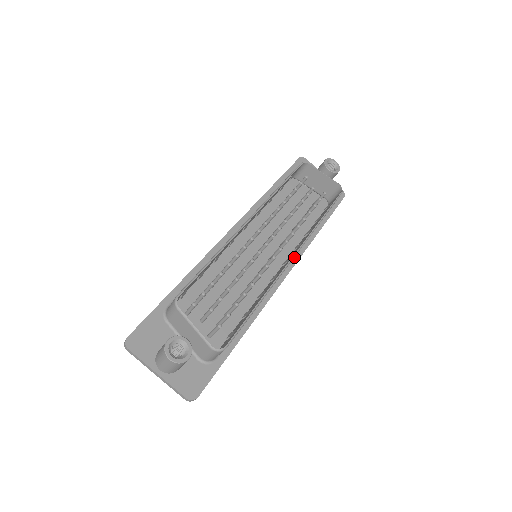
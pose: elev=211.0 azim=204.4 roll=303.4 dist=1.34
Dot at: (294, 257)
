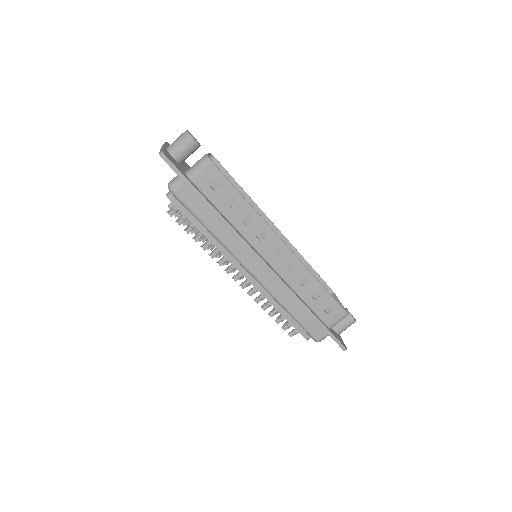
Dot at: (279, 276)
